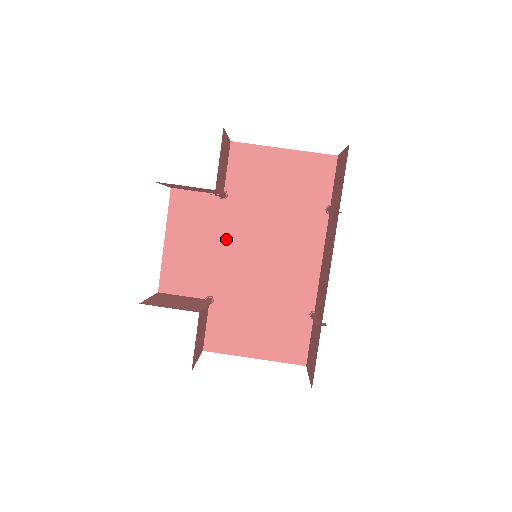
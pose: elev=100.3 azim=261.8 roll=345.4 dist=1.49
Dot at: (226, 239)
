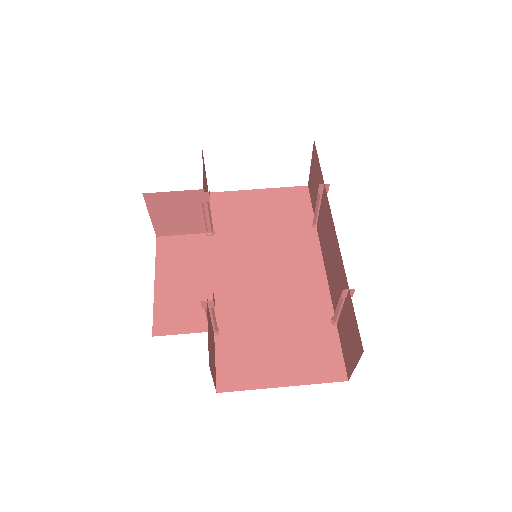
Dot at: (220, 269)
